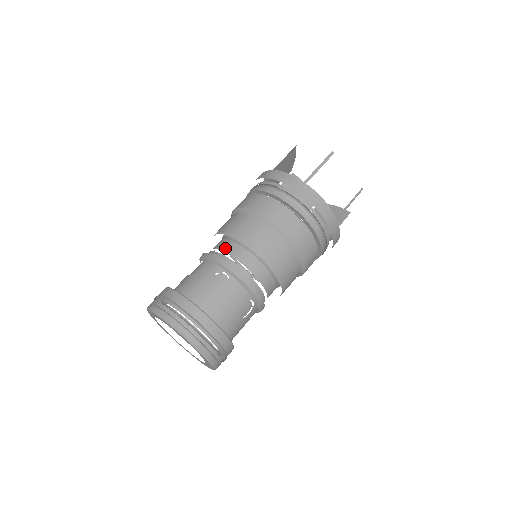
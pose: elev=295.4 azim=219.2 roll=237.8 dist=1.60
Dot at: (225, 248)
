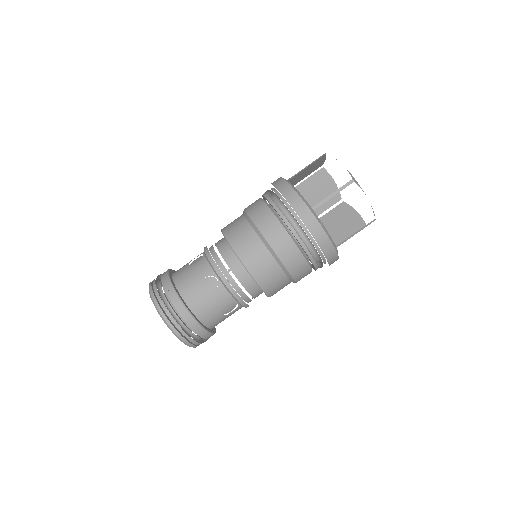
Dot at: (244, 282)
